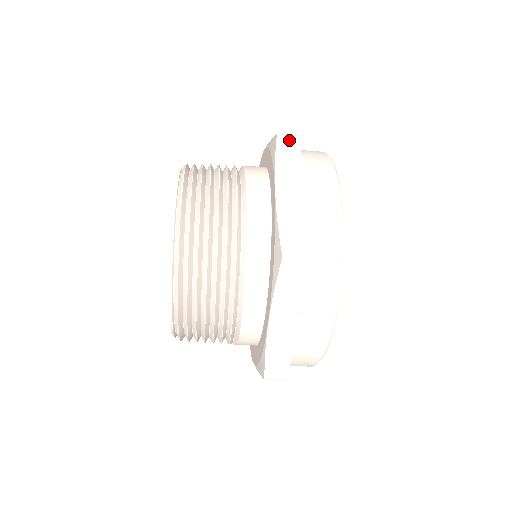
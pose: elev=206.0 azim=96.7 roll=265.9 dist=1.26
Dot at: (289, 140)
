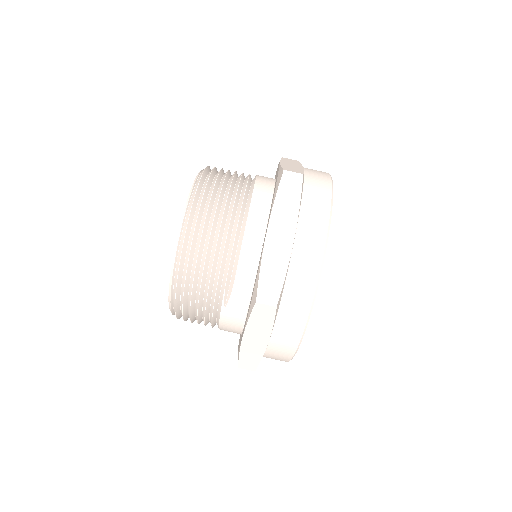
Dot at: occluded
